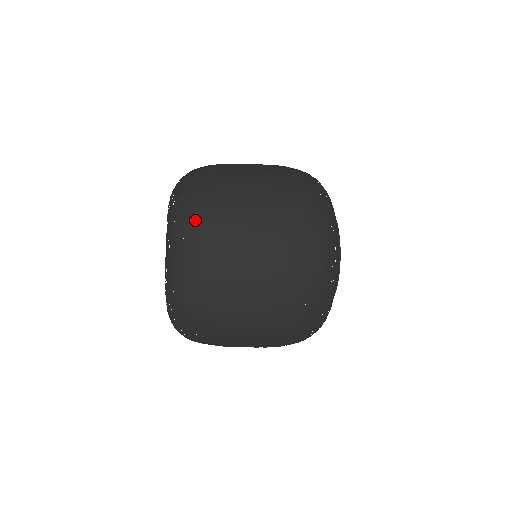
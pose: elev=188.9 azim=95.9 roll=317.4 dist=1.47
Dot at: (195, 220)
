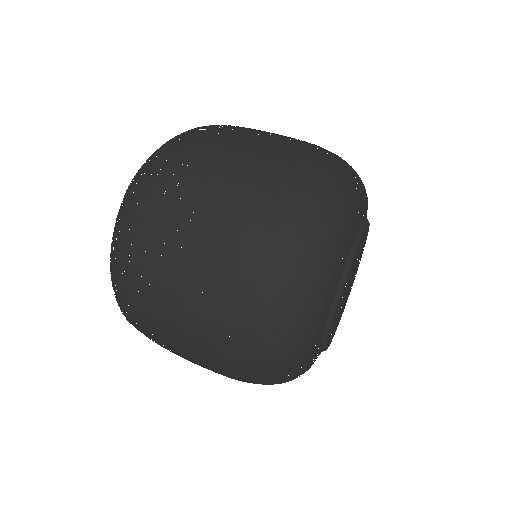
Dot at: (129, 230)
